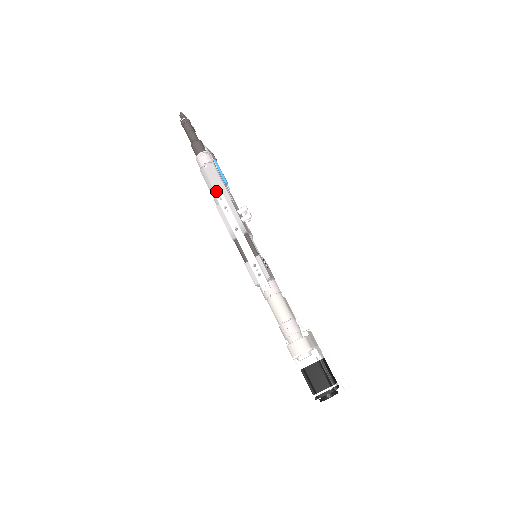
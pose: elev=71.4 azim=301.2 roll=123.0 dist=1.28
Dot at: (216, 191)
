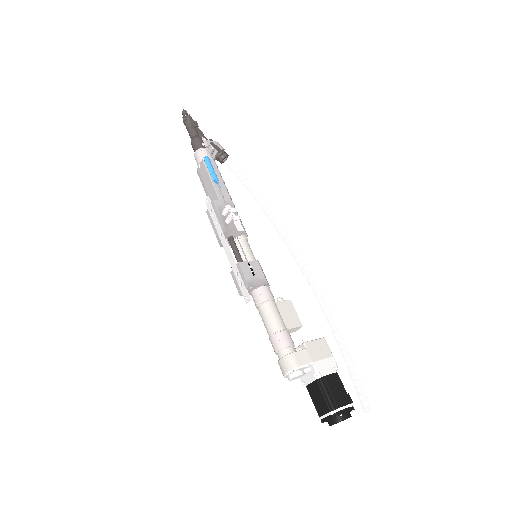
Dot at: (209, 192)
